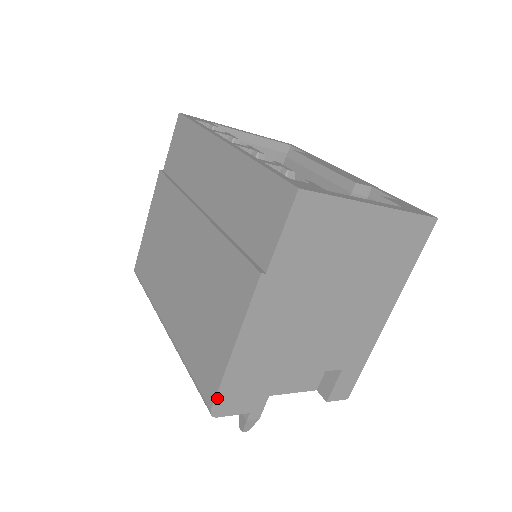
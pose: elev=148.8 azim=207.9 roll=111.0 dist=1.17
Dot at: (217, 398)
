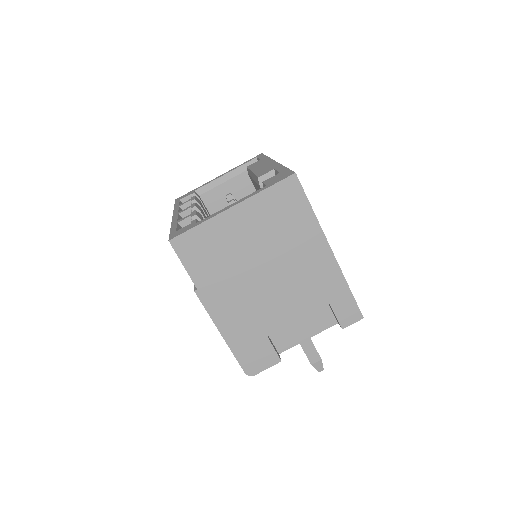
Dot at: (242, 365)
